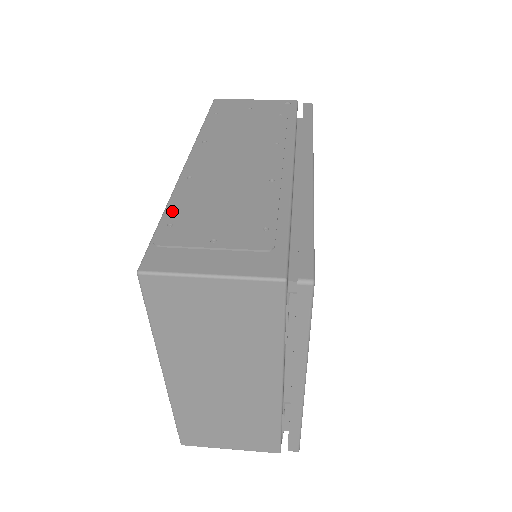
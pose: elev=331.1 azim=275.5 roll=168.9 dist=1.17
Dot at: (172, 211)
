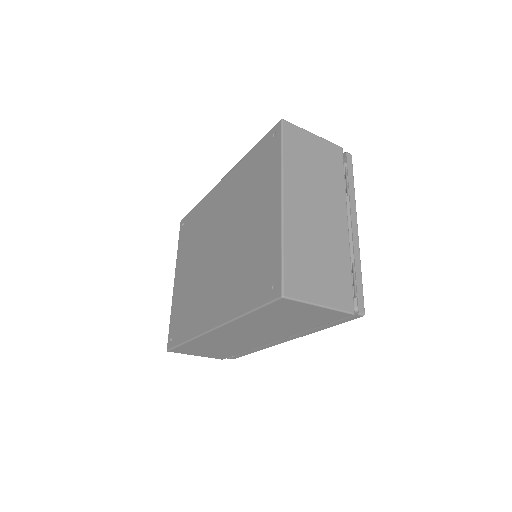
Dot at: occluded
